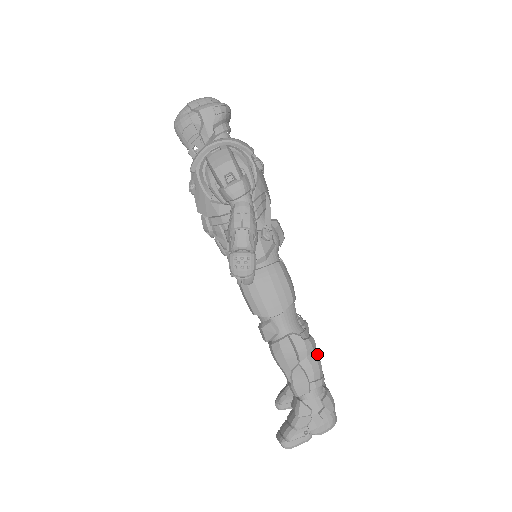
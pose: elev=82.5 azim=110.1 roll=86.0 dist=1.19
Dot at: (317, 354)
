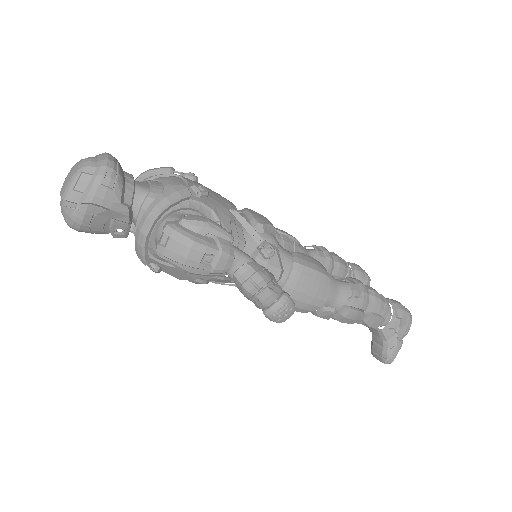
Dot at: (371, 291)
